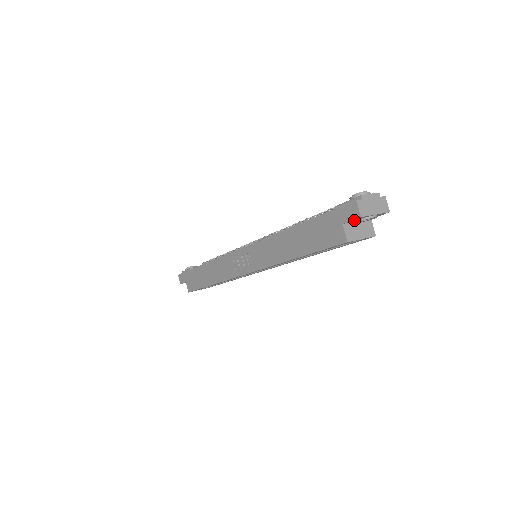
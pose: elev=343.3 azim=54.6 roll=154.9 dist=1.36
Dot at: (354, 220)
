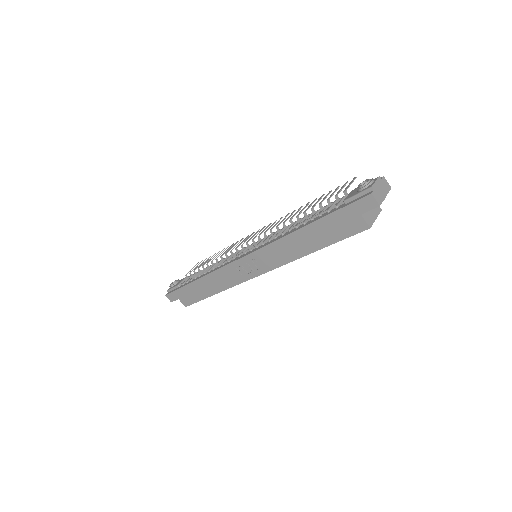
Dot at: (370, 208)
